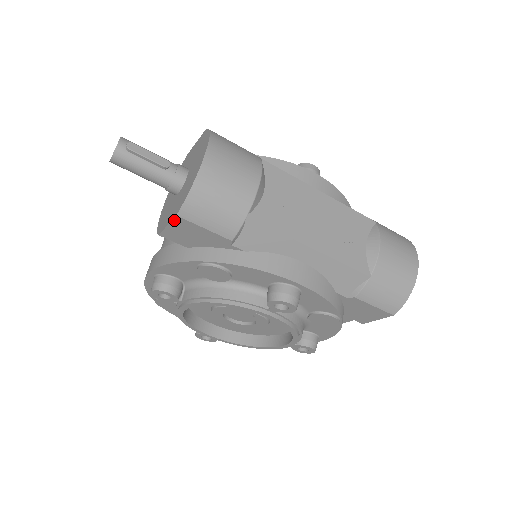
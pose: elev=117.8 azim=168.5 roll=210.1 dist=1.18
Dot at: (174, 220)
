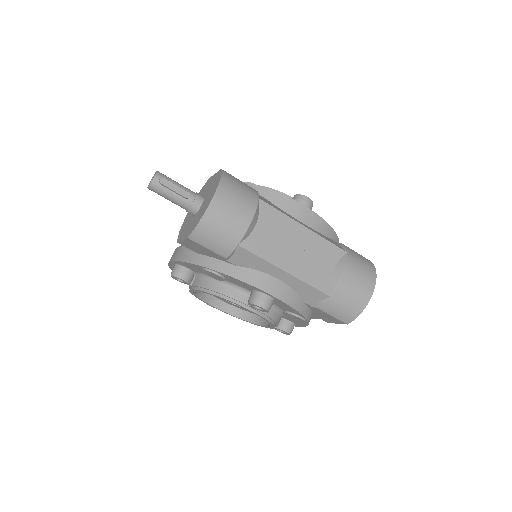
Dot at: (186, 239)
